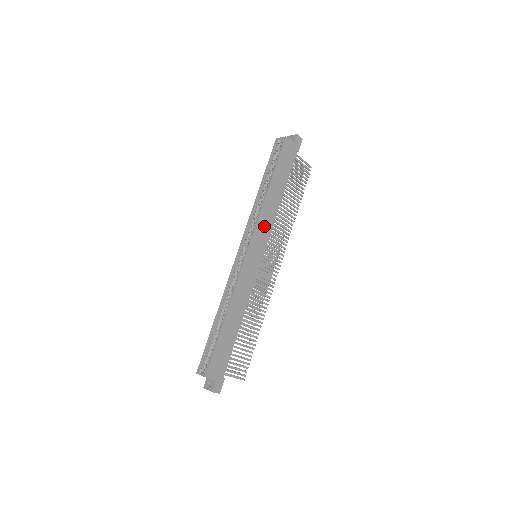
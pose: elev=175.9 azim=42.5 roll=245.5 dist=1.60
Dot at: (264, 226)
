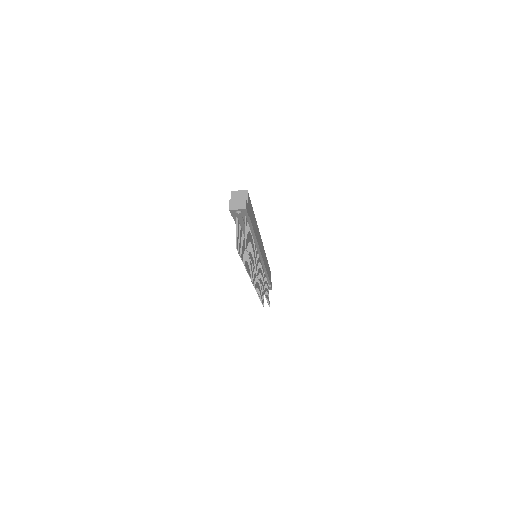
Dot at: (264, 257)
